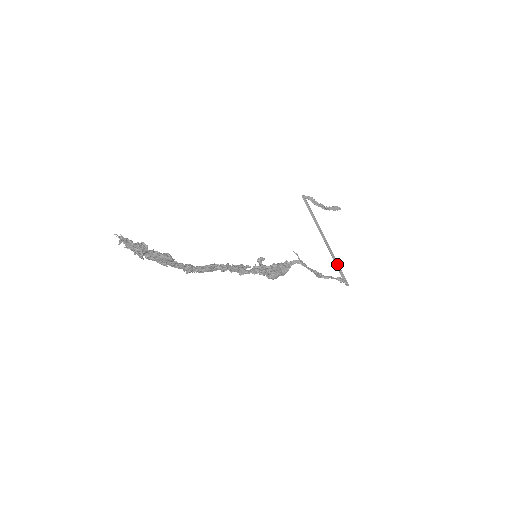
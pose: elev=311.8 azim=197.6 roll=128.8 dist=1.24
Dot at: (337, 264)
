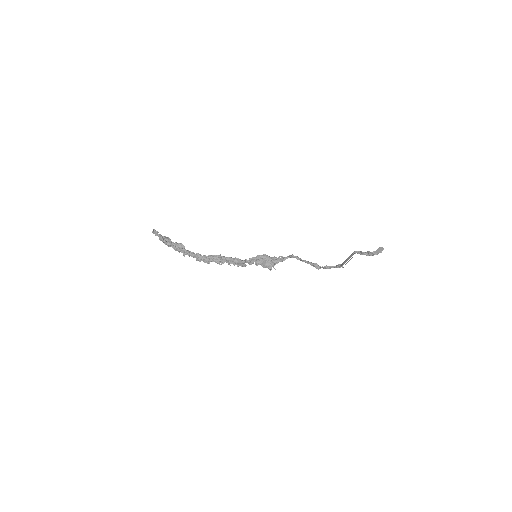
Dot at: occluded
